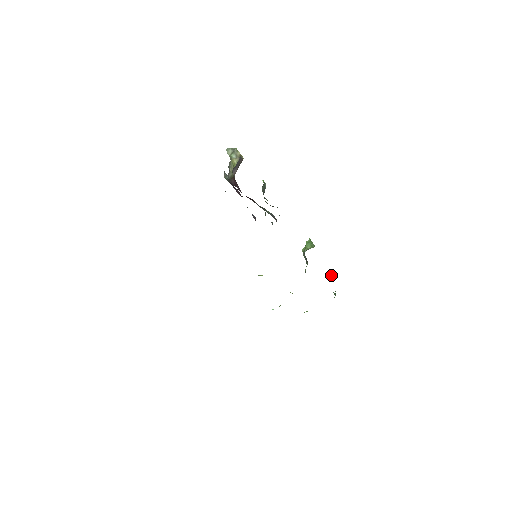
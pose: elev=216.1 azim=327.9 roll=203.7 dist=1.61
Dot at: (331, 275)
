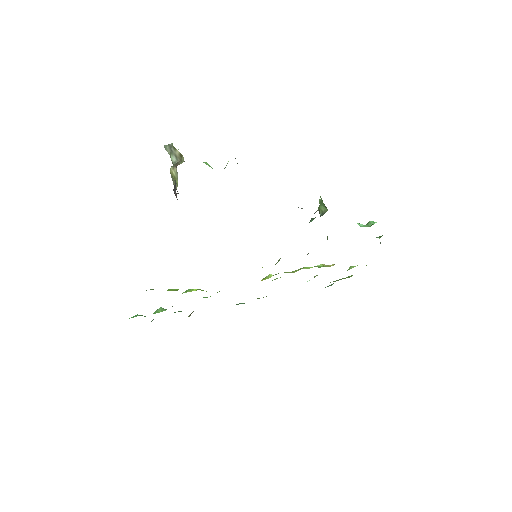
Dot at: (367, 223)
